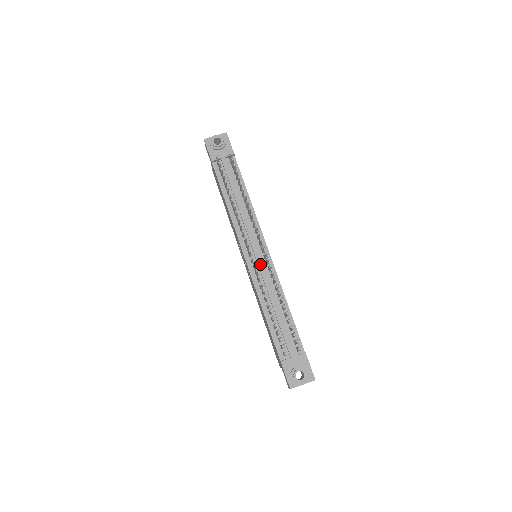
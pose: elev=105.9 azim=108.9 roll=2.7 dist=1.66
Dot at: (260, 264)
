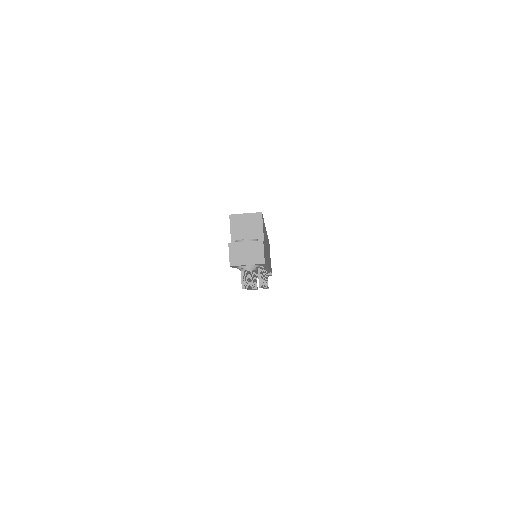
Dot at: occluded
